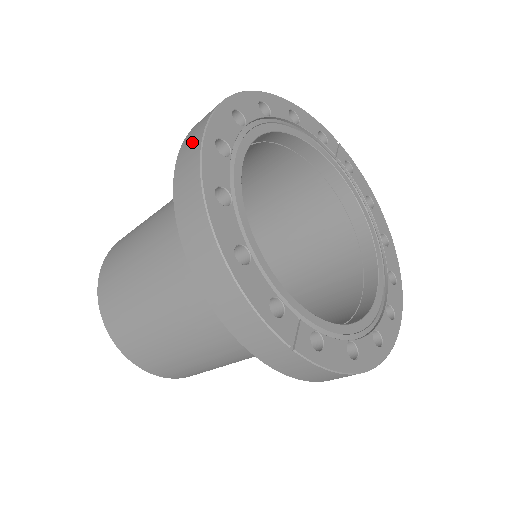
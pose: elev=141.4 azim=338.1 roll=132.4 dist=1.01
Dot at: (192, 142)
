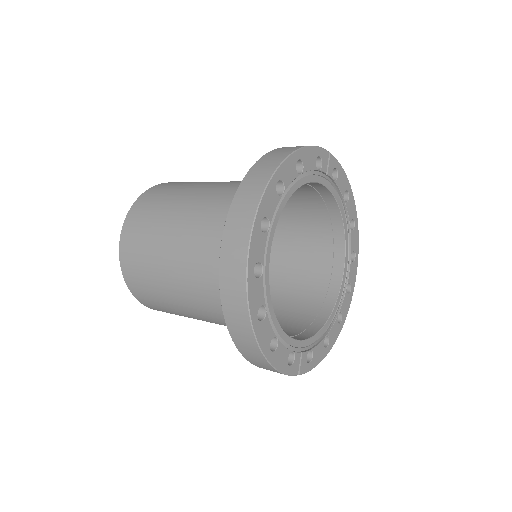
Dot at: (234, 270)
